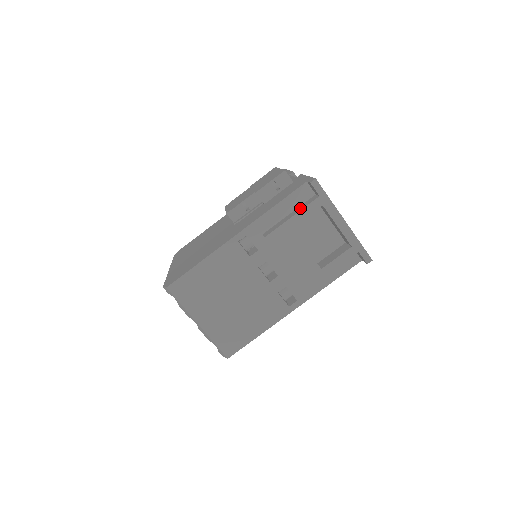
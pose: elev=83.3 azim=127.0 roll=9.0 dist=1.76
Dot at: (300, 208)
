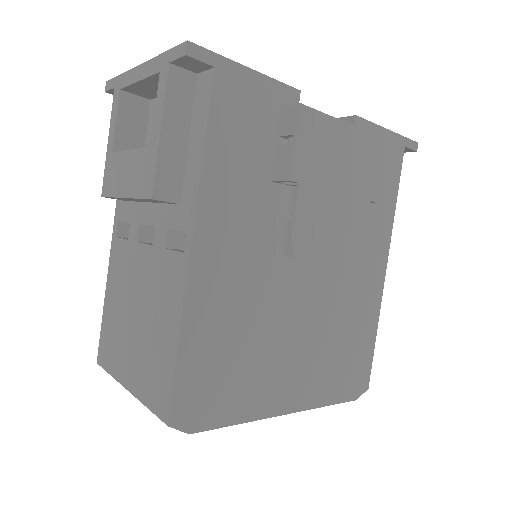
Dot at: occluded
